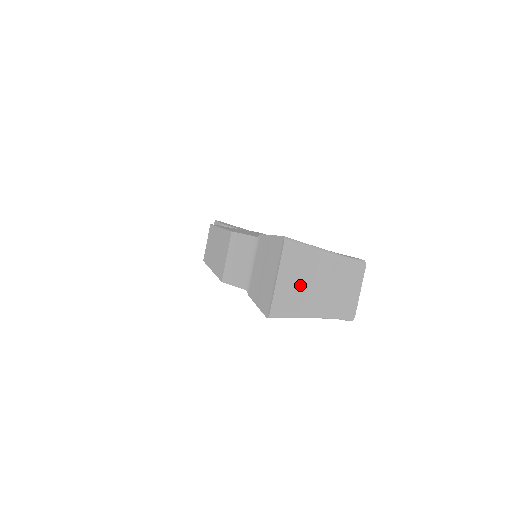
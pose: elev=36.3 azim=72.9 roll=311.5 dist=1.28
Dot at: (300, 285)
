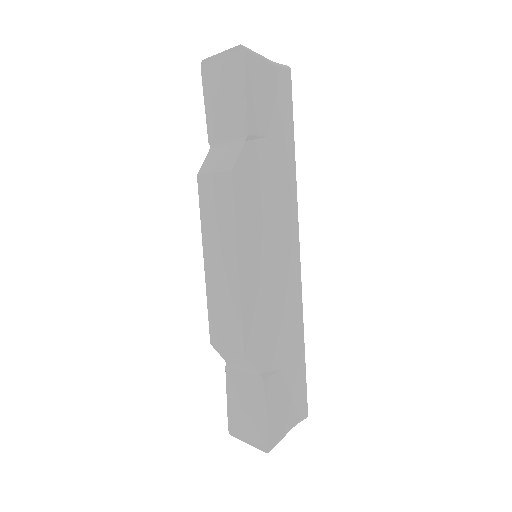
Dot at: occluded
